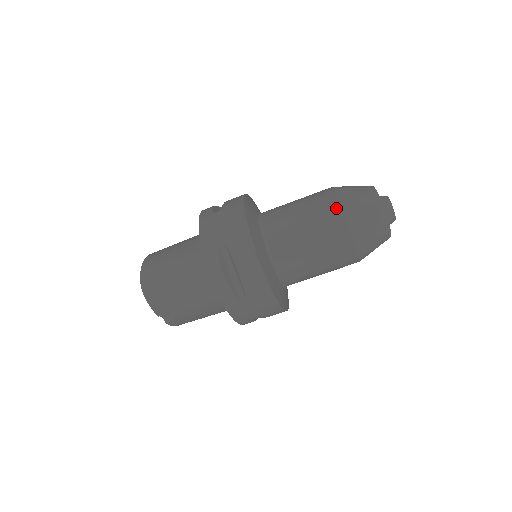
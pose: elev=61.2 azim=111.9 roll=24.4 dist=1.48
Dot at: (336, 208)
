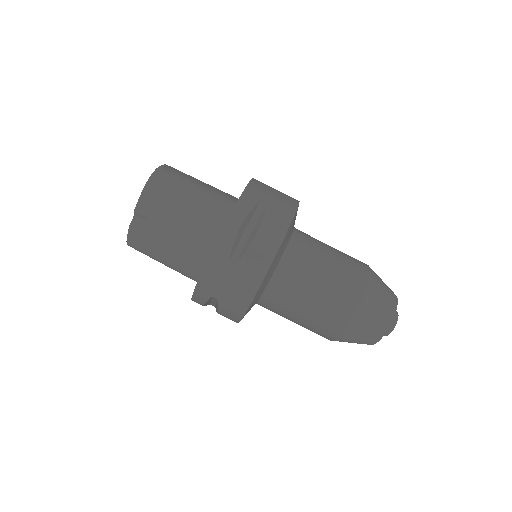
Dot at: (365, 274)
